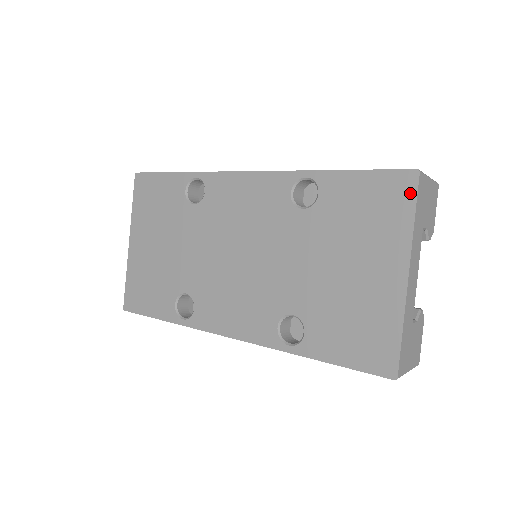
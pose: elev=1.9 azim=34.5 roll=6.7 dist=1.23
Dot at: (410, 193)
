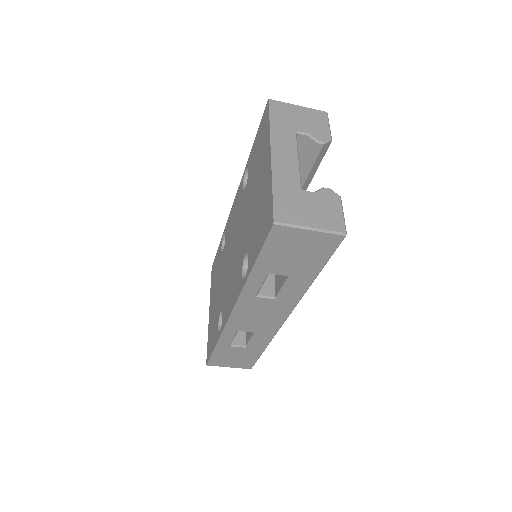
Dot at: (267, 114)
